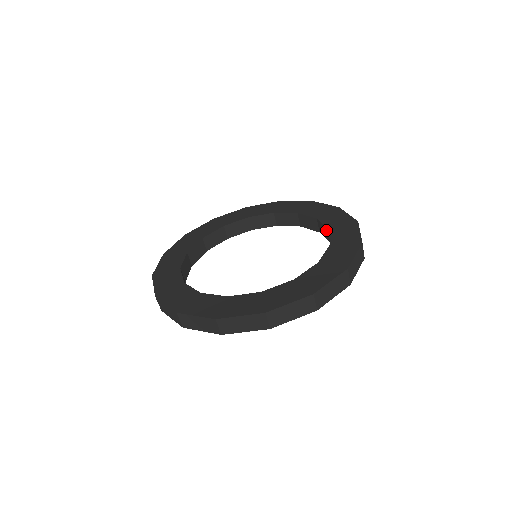
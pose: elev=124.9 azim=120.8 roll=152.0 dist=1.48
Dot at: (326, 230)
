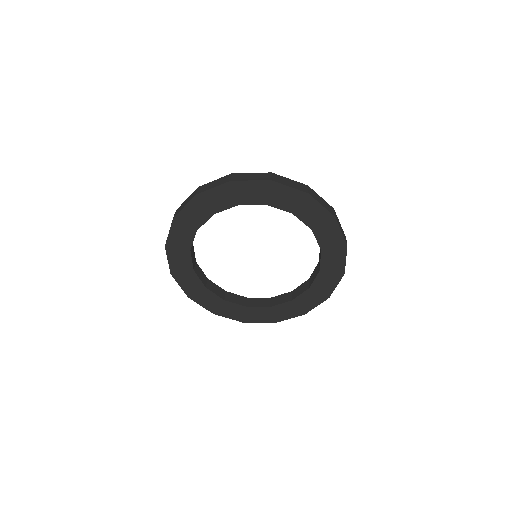
Dot at: (312, 281)
